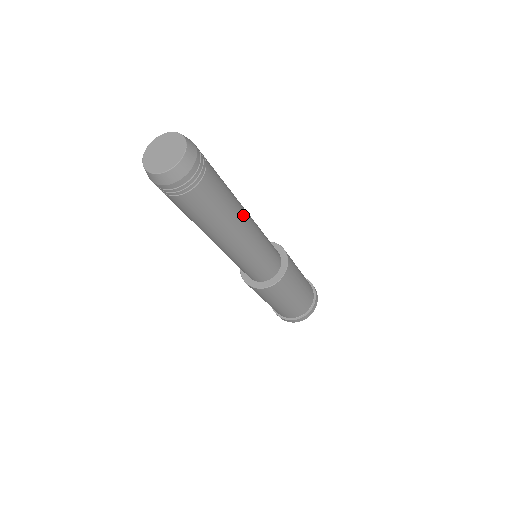
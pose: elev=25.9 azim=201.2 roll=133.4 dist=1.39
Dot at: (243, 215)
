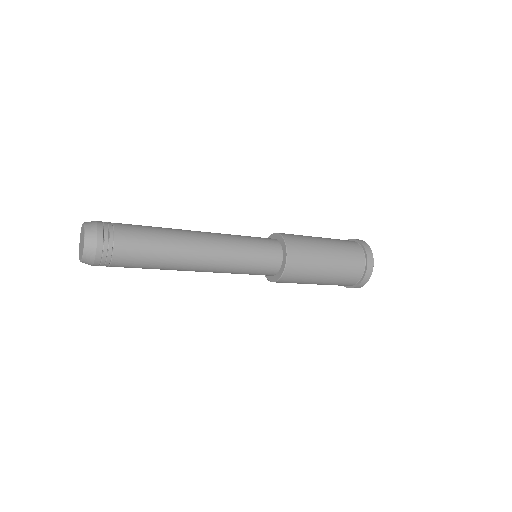
Dot at: (190, 243)
